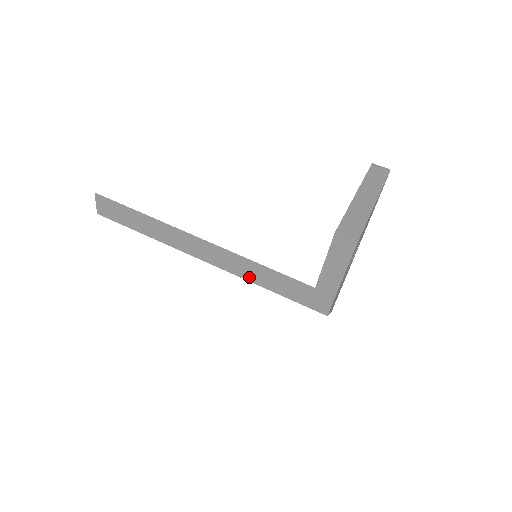
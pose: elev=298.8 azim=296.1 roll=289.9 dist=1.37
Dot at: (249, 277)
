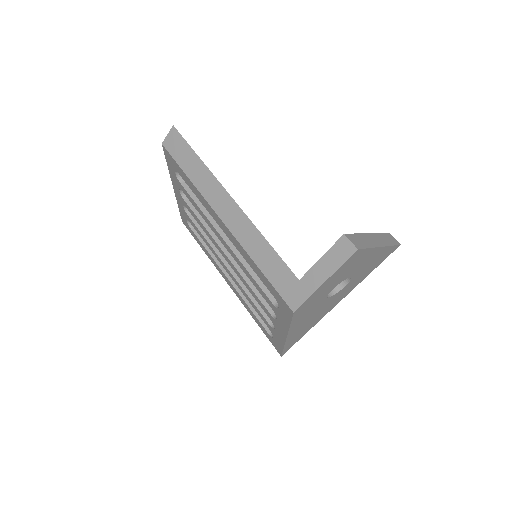
Dot at: (249, 249)
